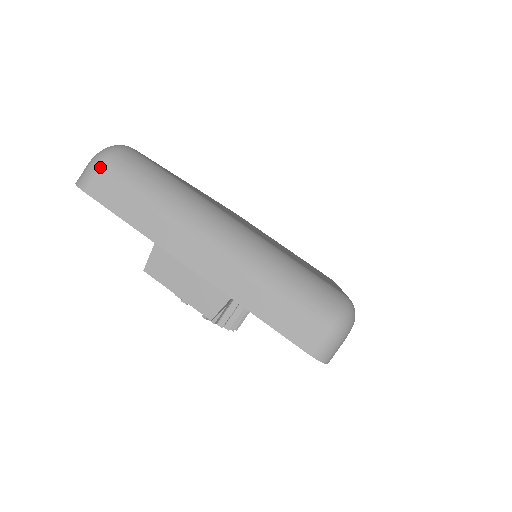
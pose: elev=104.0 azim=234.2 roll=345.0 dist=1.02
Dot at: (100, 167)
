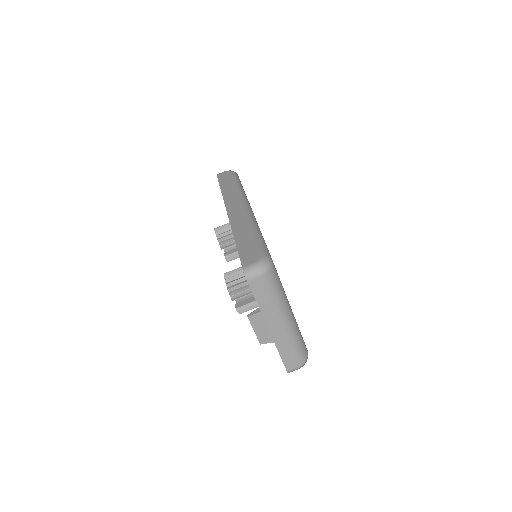
Dot at: (261, 276)
